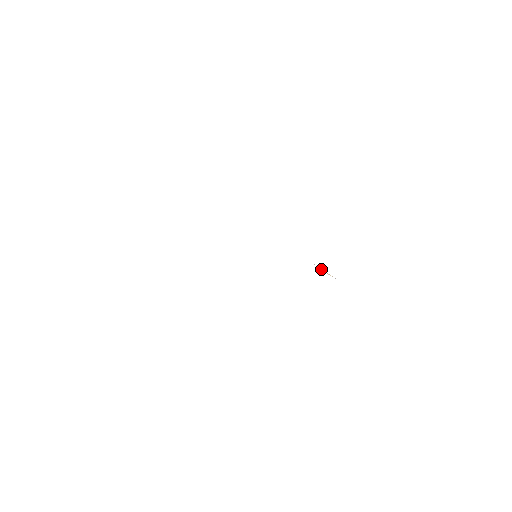
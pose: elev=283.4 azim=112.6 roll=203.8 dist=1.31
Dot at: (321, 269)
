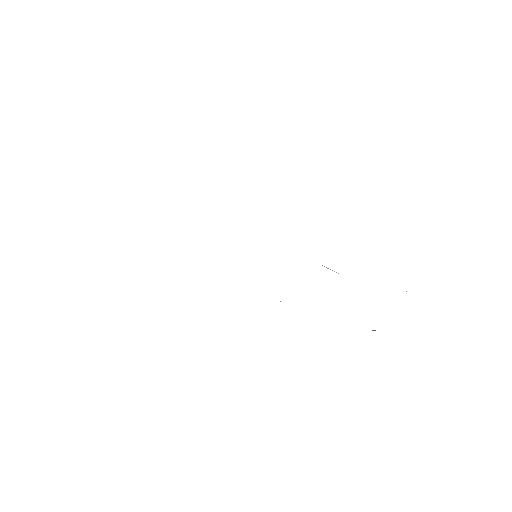
Dot at: (326, 267)
